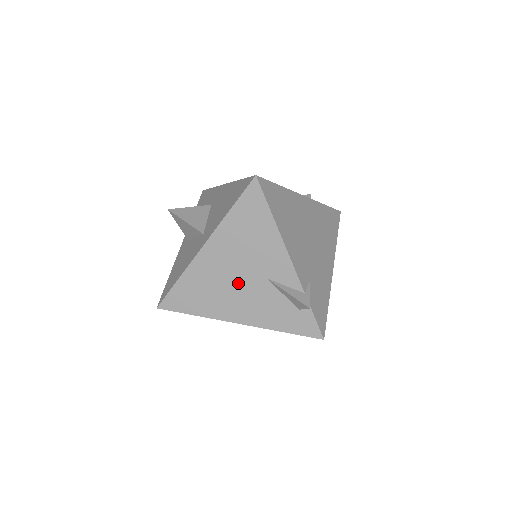
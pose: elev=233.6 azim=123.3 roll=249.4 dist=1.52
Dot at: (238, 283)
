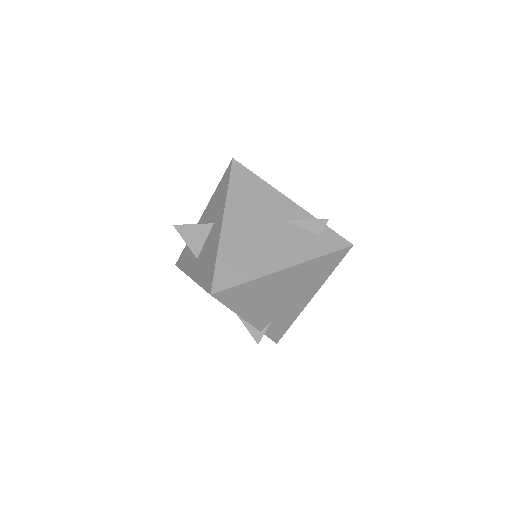
Dot at: occluded
